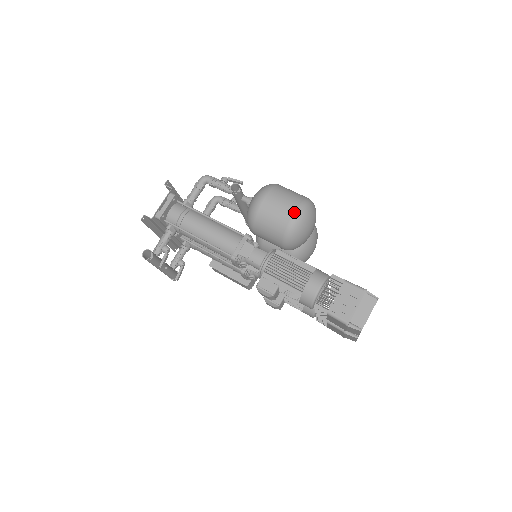
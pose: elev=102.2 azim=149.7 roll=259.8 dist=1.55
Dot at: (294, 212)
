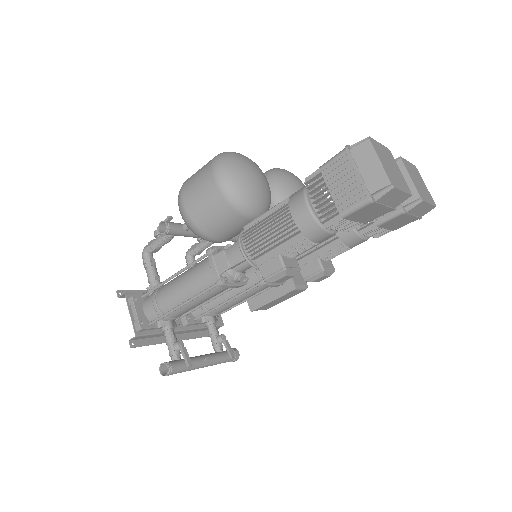
Dot at: (213, 179)
